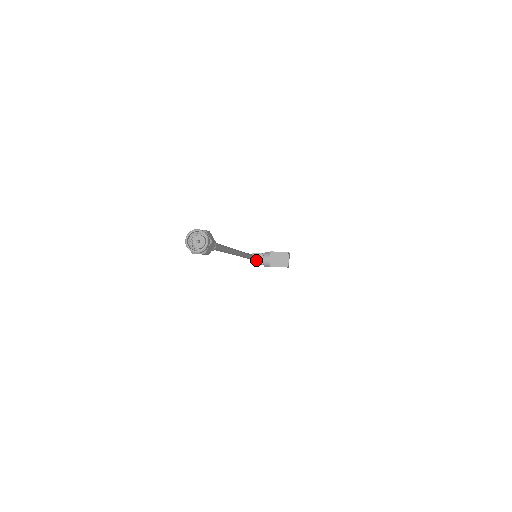
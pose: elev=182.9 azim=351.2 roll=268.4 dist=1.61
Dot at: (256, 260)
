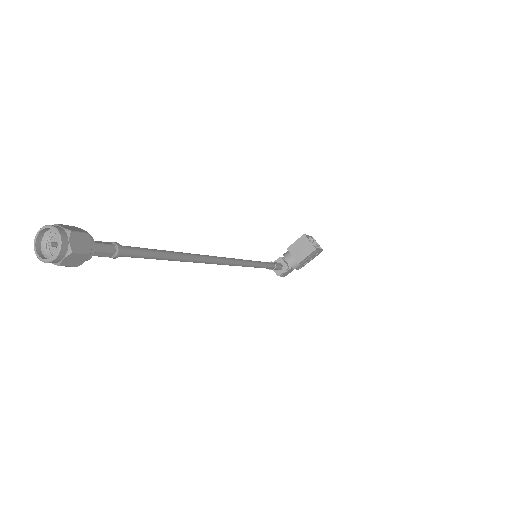
Dot at: occluded
